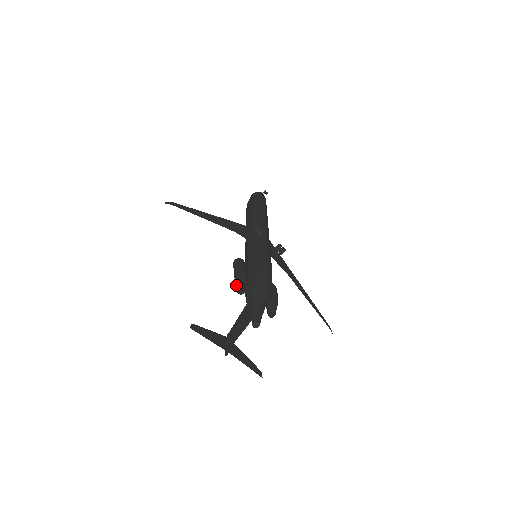
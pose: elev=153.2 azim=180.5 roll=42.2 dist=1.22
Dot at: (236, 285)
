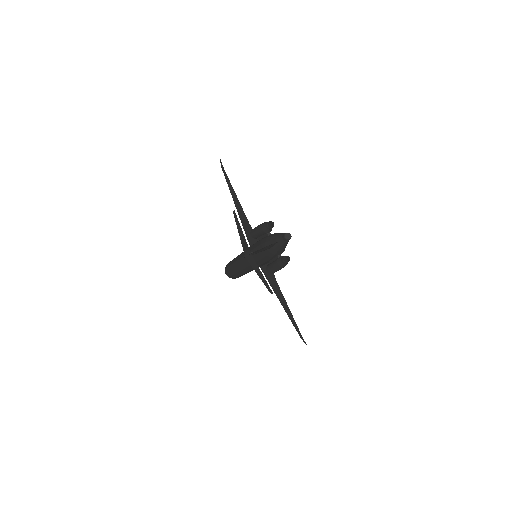
Dot at: (265, 223)
